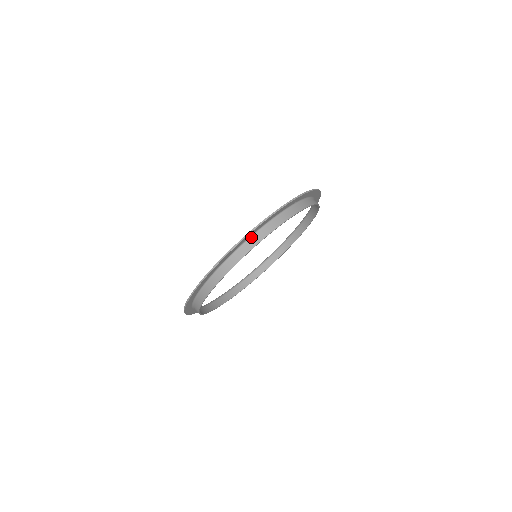
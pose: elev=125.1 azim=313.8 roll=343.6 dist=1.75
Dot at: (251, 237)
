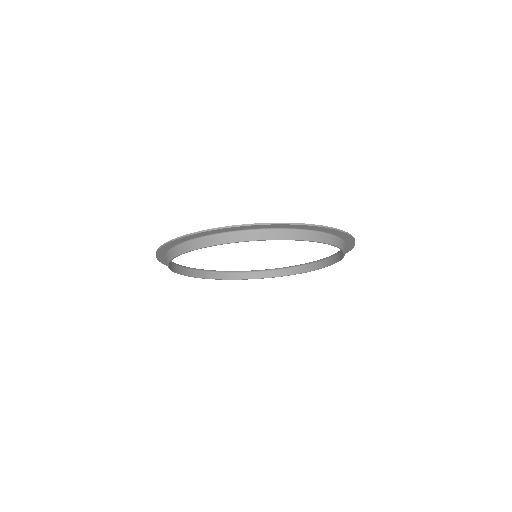
Dot at: (231, 232)
